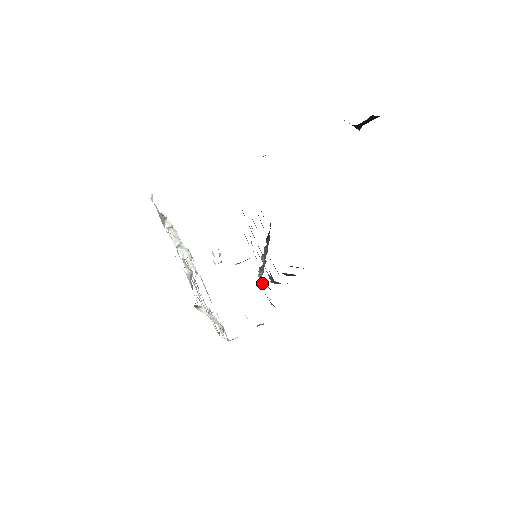
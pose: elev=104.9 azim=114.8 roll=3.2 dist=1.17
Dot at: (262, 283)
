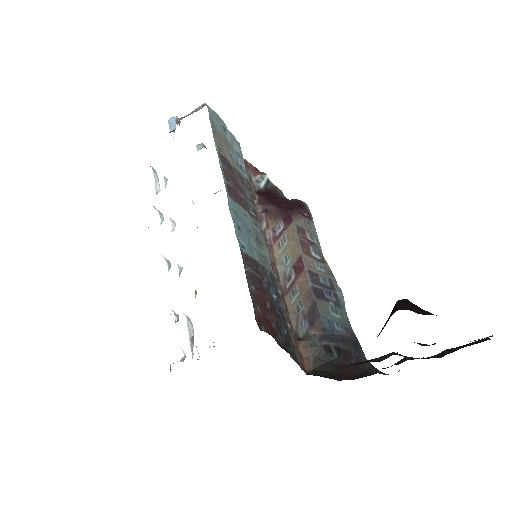
Dot at: occluded
